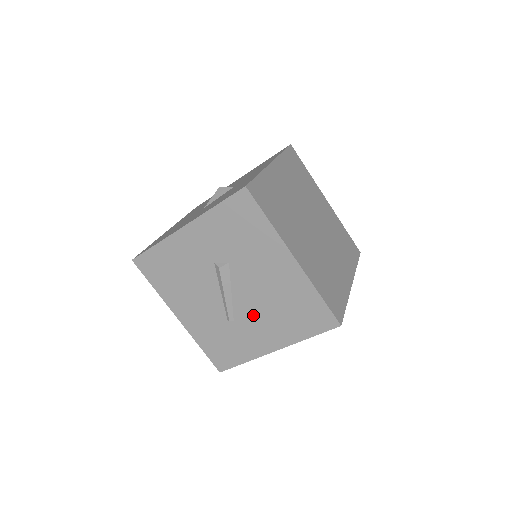
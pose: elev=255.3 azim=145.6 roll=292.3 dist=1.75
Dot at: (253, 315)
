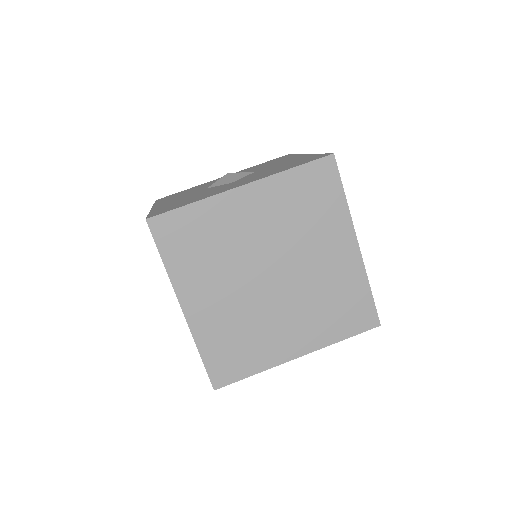
Dot at: occluded
